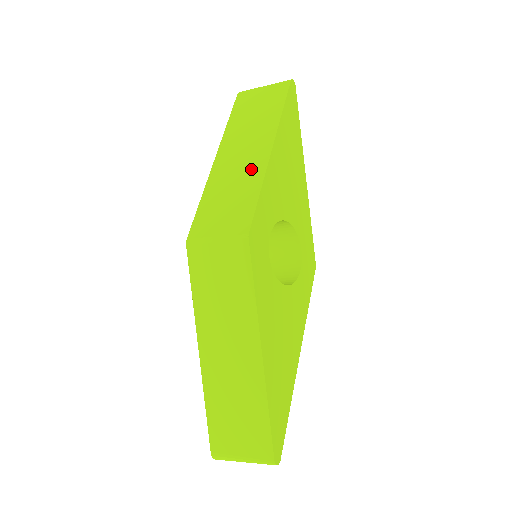
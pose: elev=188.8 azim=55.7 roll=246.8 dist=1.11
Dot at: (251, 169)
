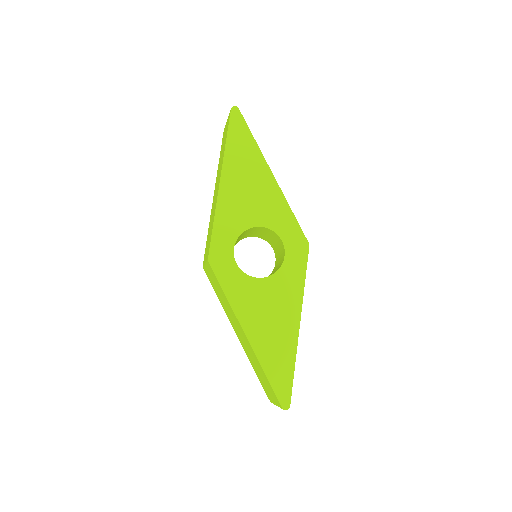
Dot at: (215, 202)
